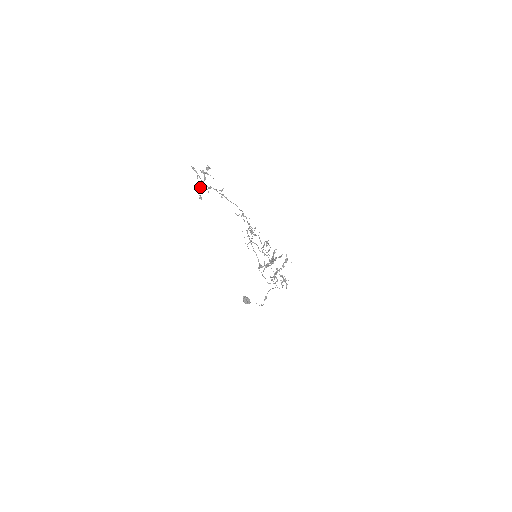
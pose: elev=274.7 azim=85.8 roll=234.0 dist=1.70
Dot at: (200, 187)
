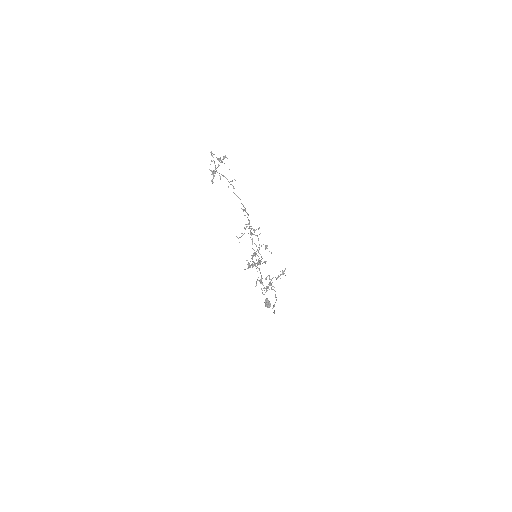
Dot at: (213, 172)
